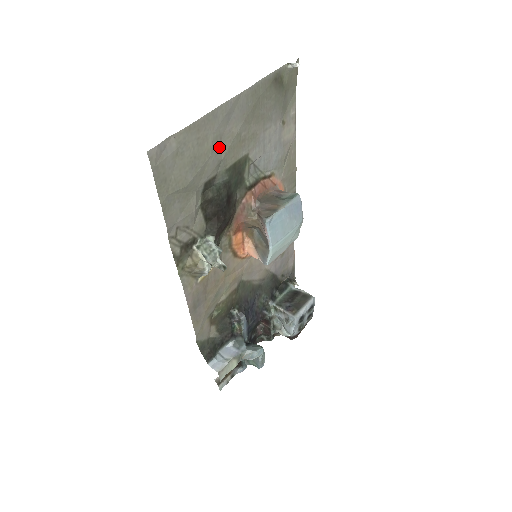
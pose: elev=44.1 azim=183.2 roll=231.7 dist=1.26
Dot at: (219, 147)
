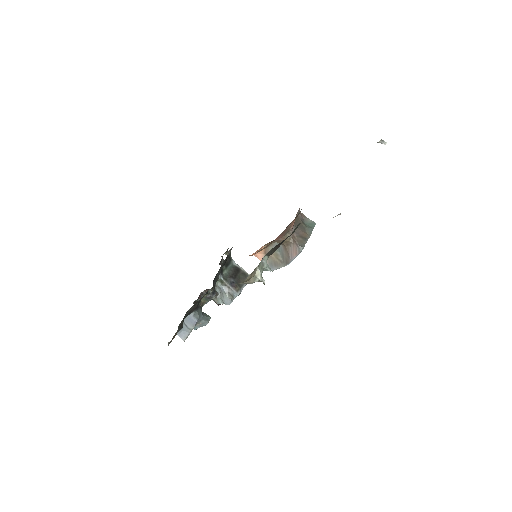
Dot at: occluded
